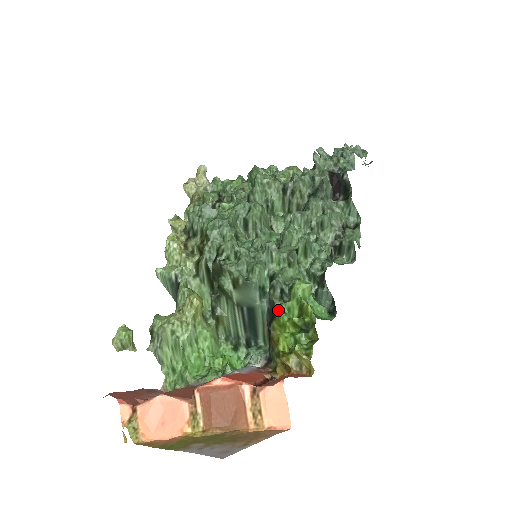
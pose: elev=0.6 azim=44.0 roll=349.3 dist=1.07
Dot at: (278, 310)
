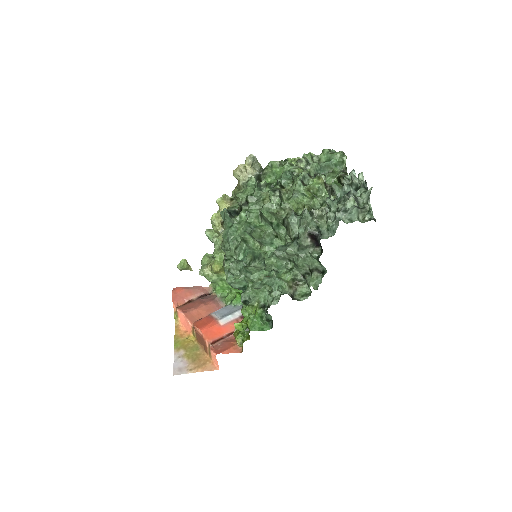
Dot at: (242, 308)
